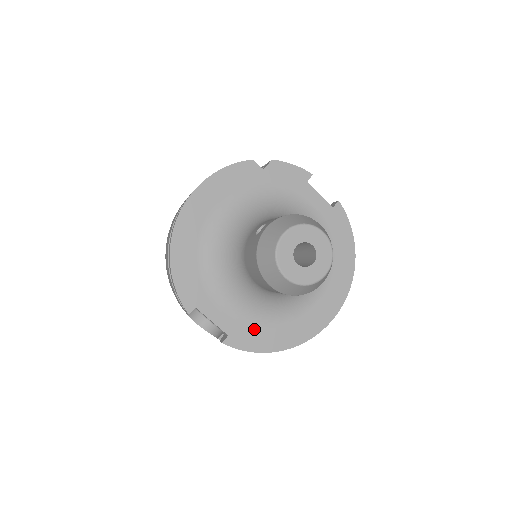
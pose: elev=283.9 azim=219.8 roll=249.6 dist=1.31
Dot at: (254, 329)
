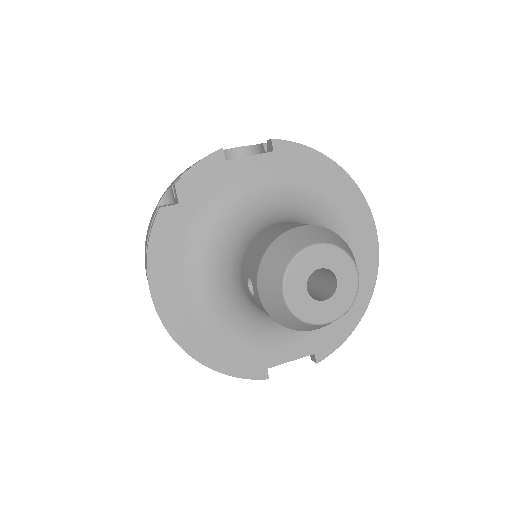
Dot at: (327, 325)
